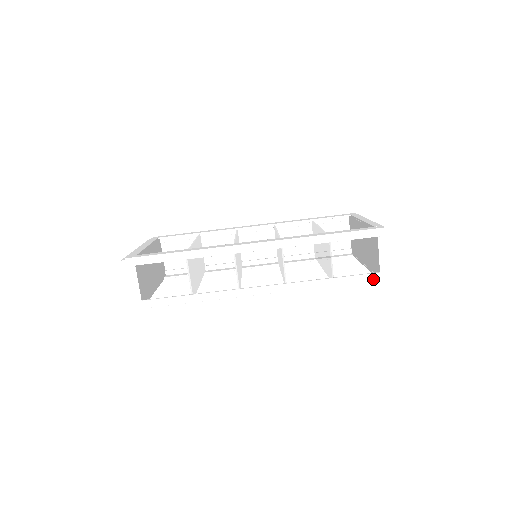
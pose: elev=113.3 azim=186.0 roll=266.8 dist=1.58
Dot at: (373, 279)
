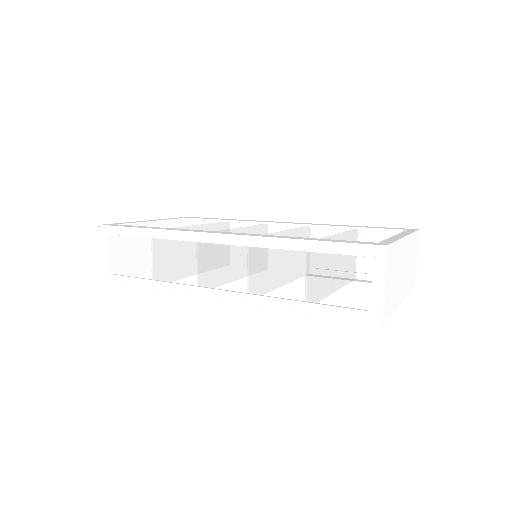
Dot at: (359, 318)
